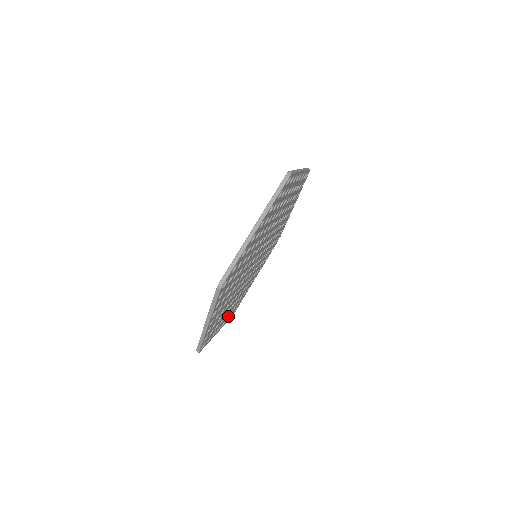
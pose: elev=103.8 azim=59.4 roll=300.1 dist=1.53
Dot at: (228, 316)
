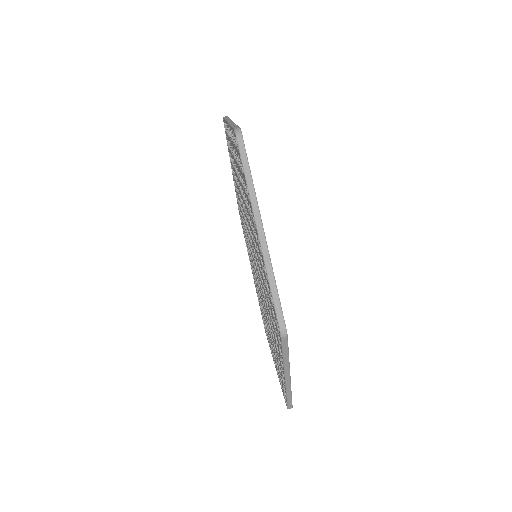
Dot at: occluded
